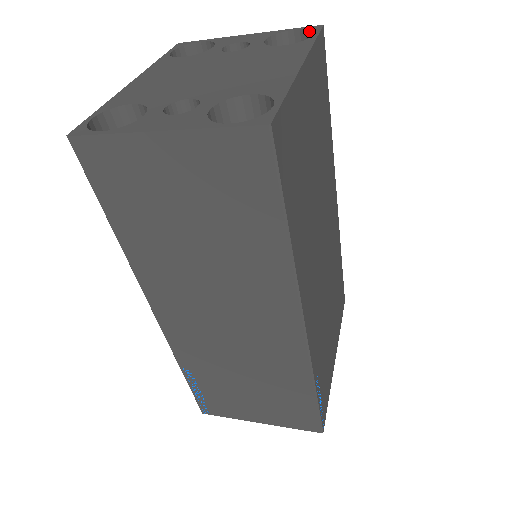
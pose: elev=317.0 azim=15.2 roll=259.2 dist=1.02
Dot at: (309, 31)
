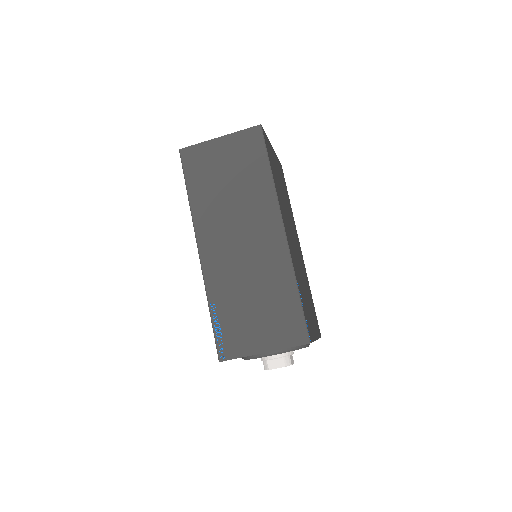
Dot at: occluded
